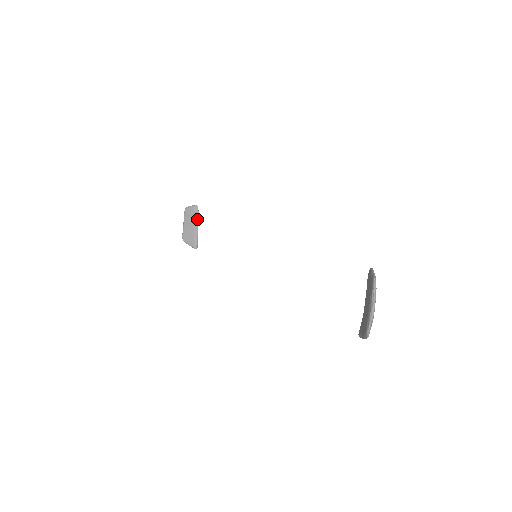
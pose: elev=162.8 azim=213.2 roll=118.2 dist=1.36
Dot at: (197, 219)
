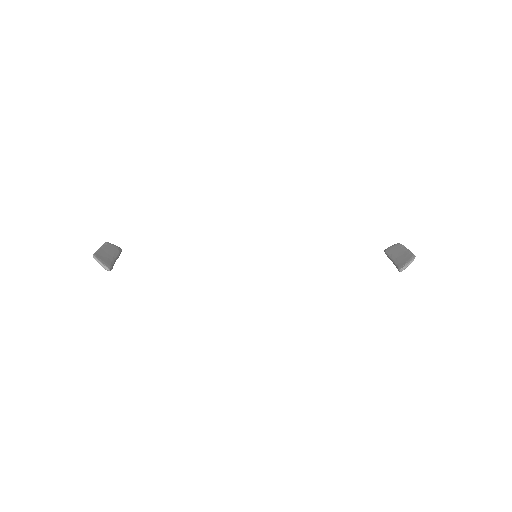
Dot at: (119, 255)
